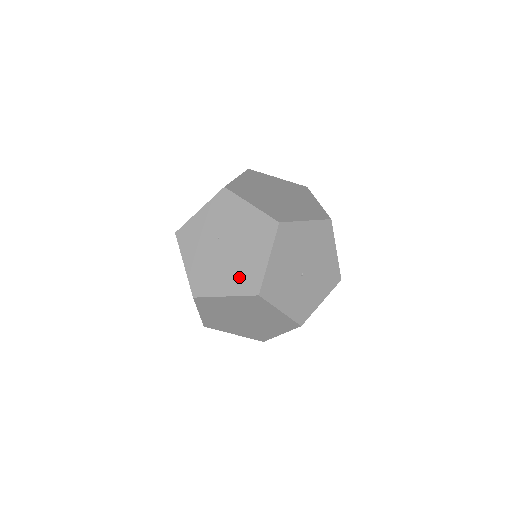
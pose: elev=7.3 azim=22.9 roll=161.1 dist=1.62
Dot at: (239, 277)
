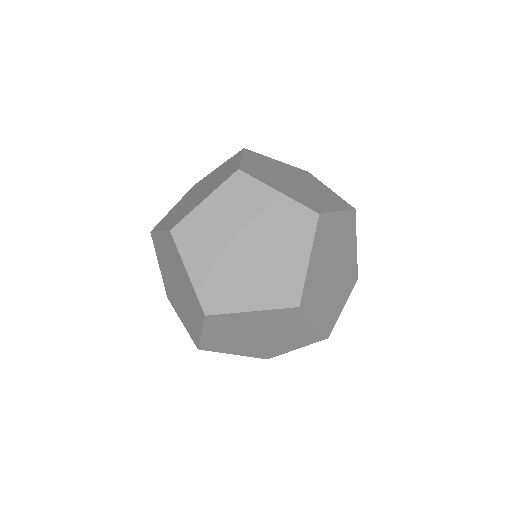
Dot at: (187, 321)
